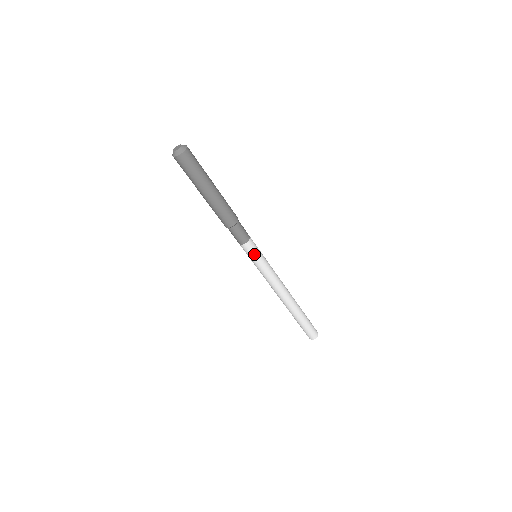
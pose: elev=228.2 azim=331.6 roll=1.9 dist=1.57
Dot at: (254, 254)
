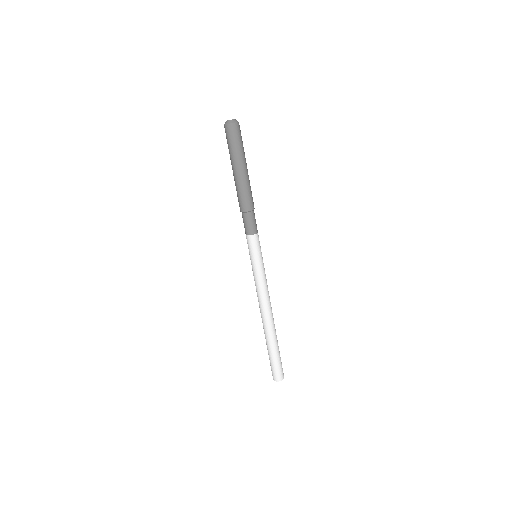
Dot at: (258, 250)
